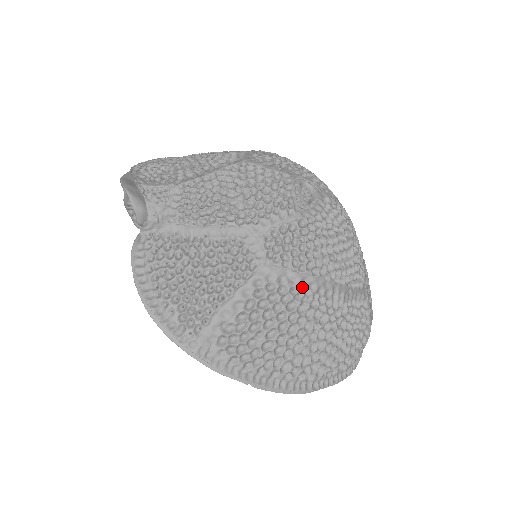
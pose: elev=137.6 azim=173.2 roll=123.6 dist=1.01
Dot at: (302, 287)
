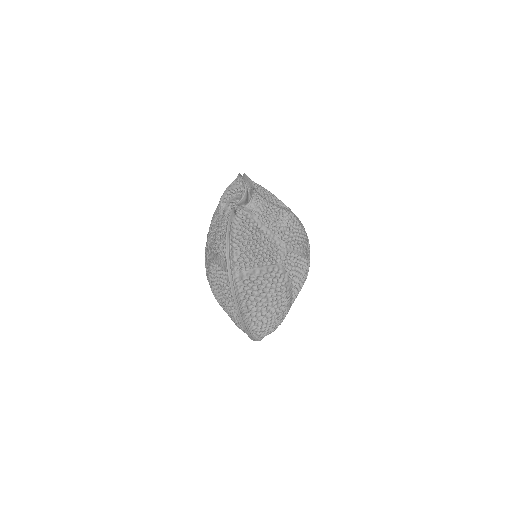
Dot at: (285, 285)
